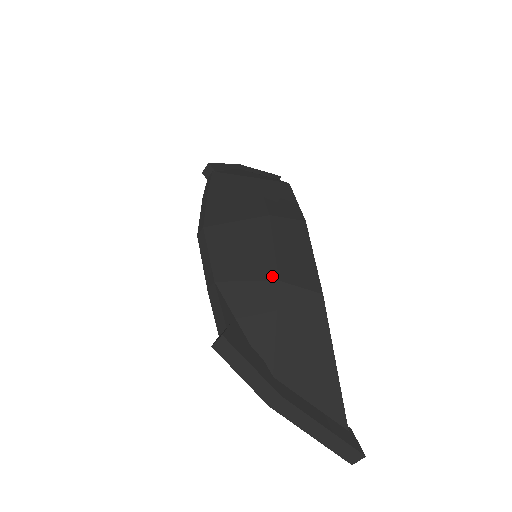
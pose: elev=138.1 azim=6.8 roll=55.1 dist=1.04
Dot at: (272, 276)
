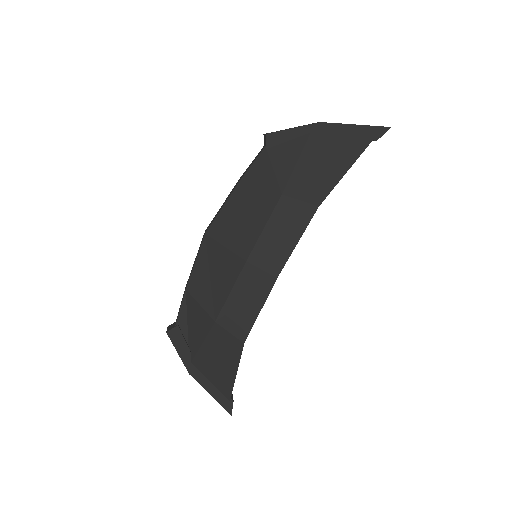
Dot at: (214, 315)
